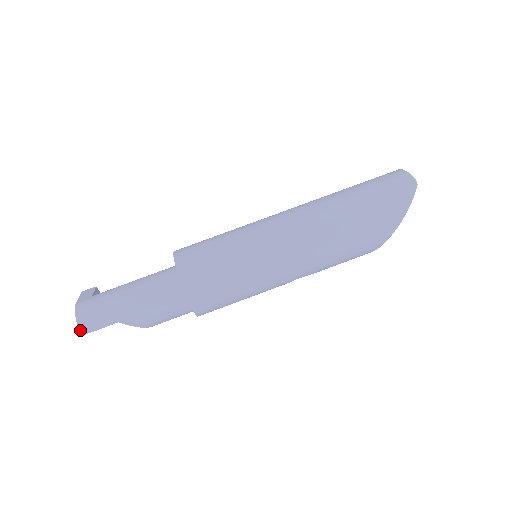
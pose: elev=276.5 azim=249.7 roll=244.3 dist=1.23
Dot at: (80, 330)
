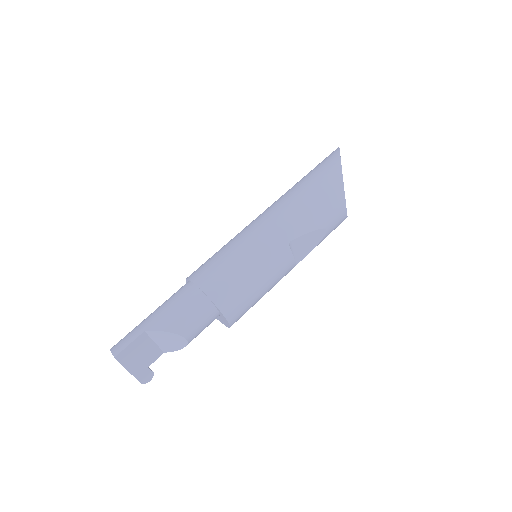
Dot at: (113, 353)
